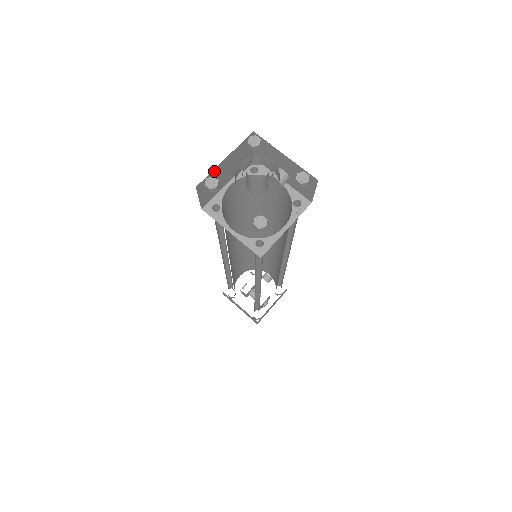
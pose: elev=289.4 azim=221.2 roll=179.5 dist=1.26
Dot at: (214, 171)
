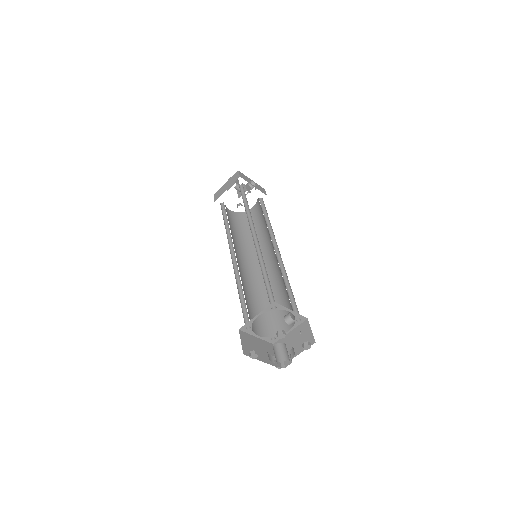
Dot at: occluded
